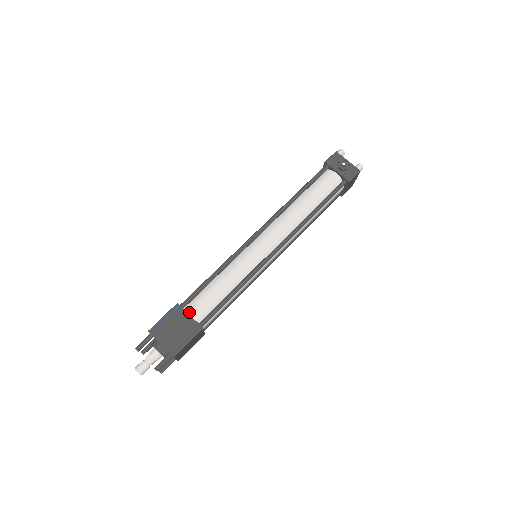
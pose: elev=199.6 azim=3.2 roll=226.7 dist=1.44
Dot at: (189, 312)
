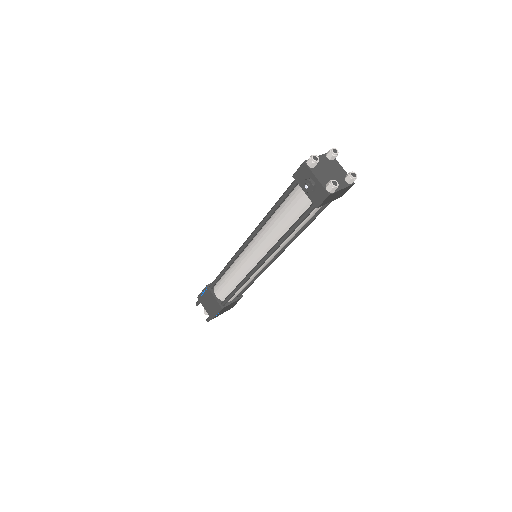
Dot at: (215, 293)
